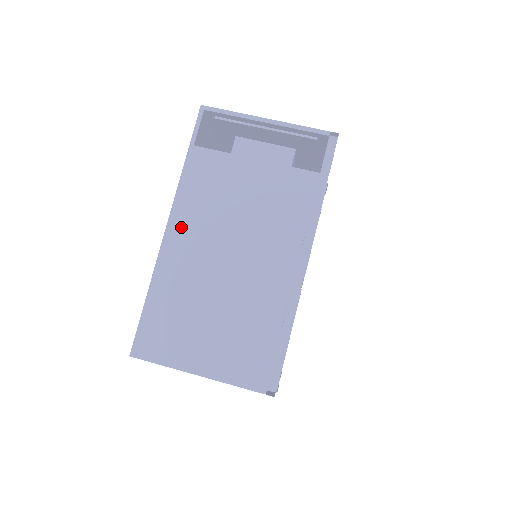
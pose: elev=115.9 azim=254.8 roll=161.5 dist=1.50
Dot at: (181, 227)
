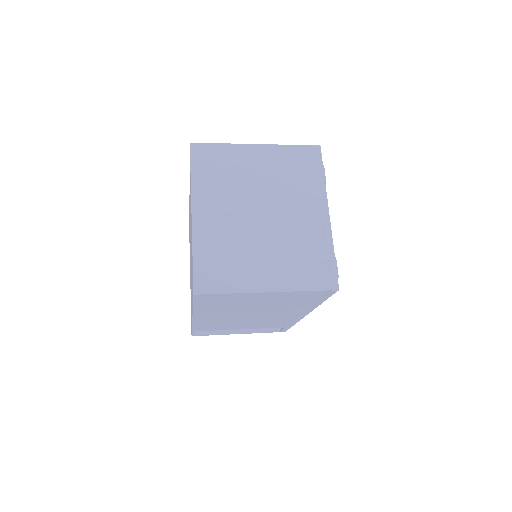
Dot at: occluded
